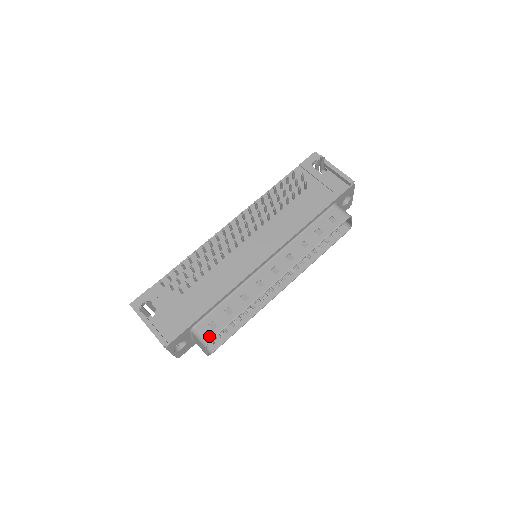
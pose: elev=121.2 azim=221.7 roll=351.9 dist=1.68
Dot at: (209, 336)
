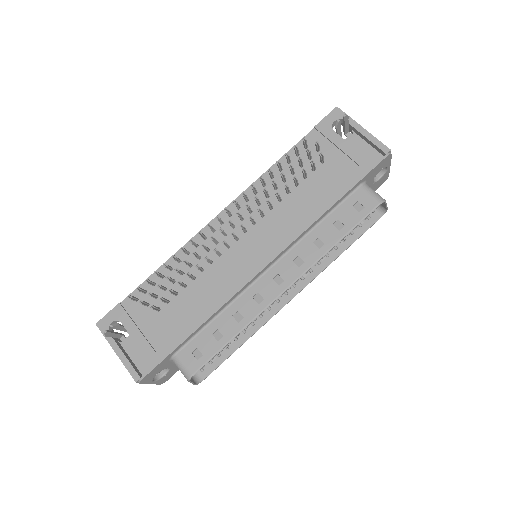
Dot at: (192, 368)
